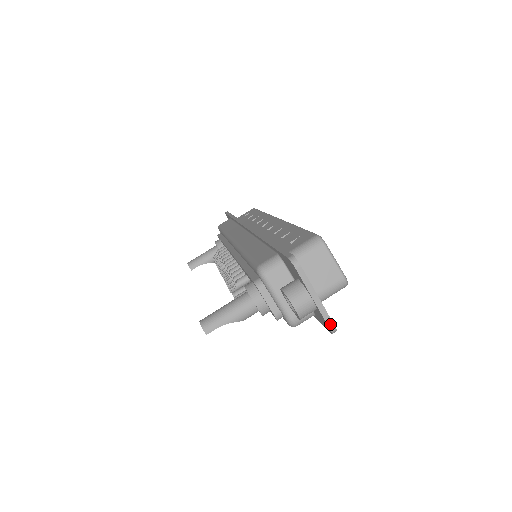
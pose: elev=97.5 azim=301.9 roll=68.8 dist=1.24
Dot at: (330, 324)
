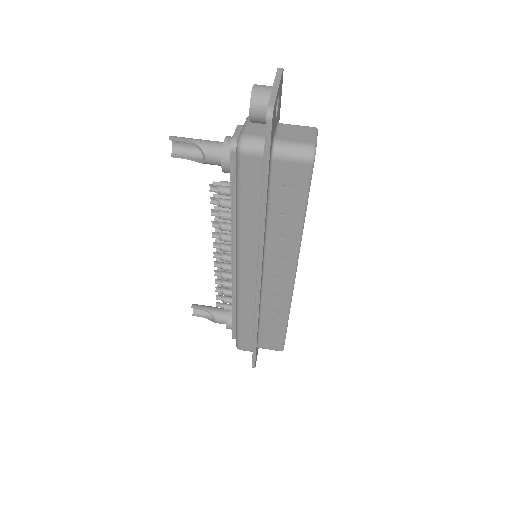
Dot at: (271, 103)
